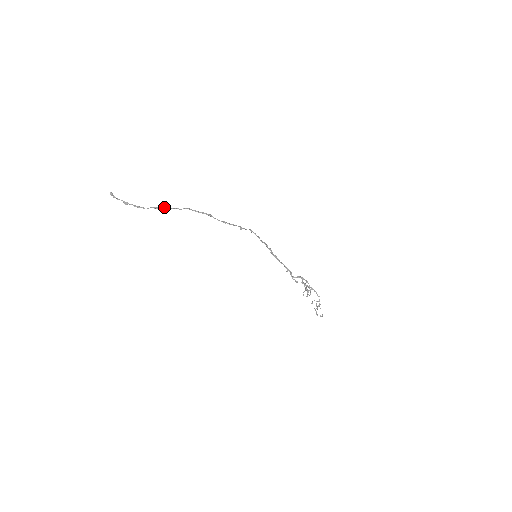
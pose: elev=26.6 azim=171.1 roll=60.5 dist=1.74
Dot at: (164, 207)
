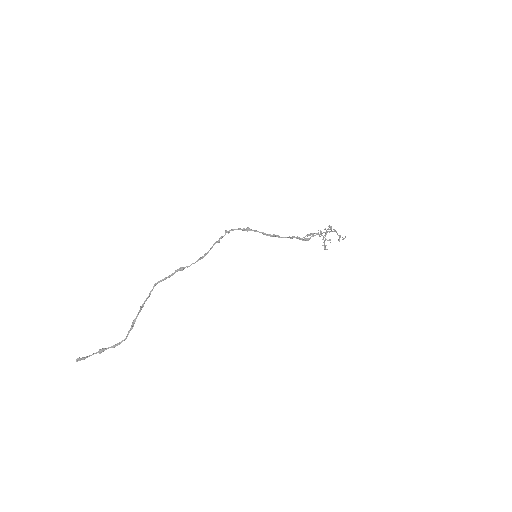
Dot at: (137, 314)
